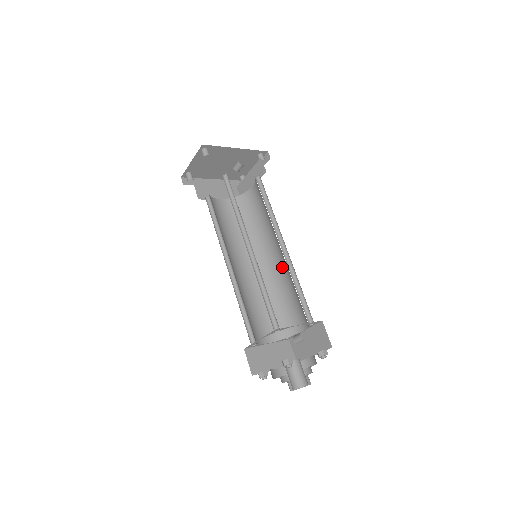
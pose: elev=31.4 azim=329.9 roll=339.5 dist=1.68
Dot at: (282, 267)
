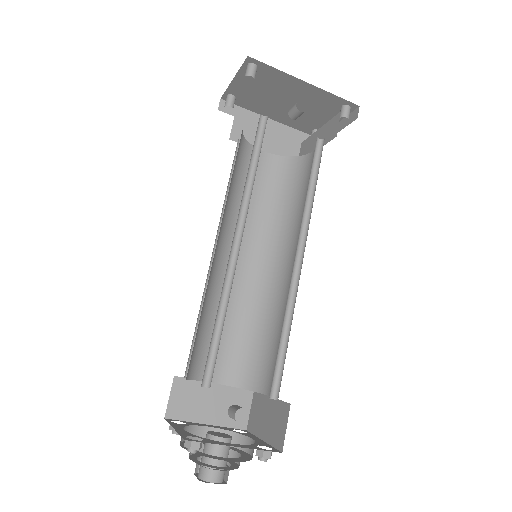
Dot at: occluded
